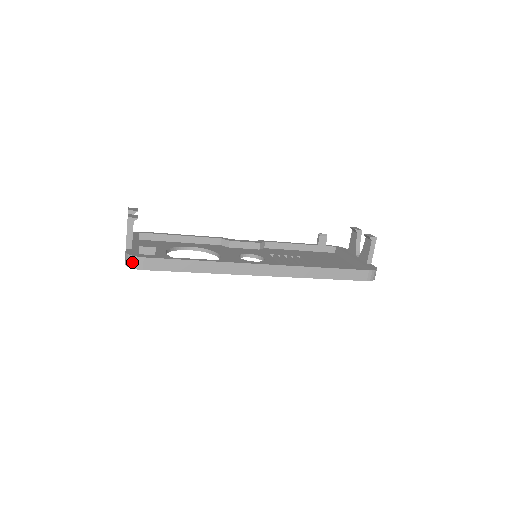
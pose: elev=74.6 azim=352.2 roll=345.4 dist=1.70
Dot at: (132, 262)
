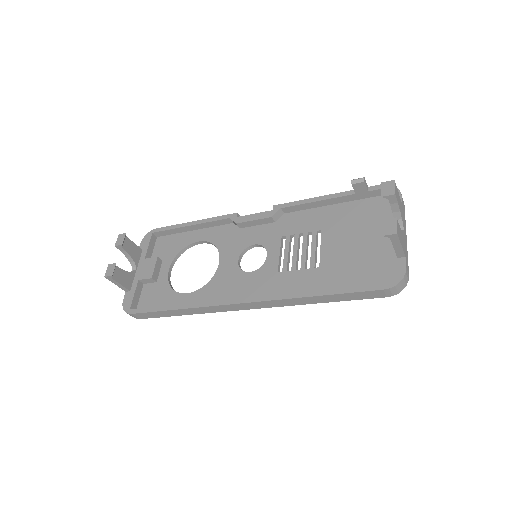
Dot at: occluded
